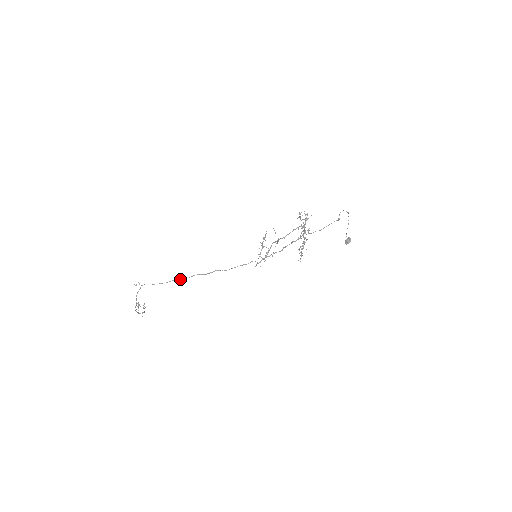
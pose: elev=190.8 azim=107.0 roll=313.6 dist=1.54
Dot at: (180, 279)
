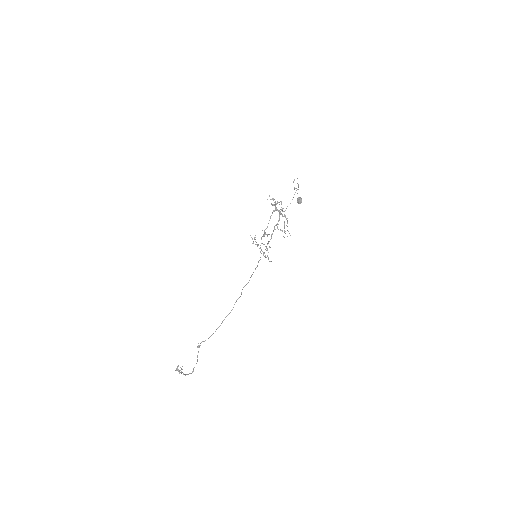
Dot at: (228, 314)
